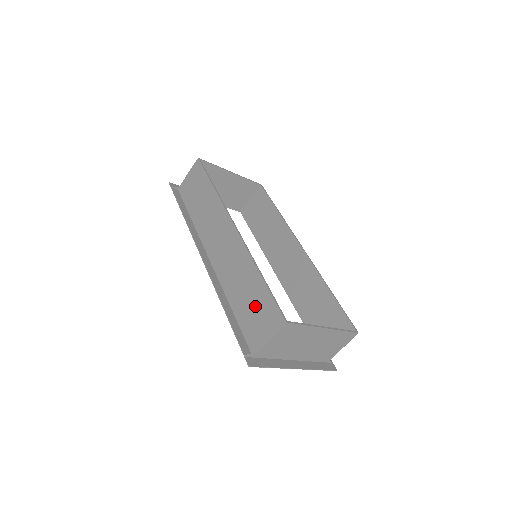
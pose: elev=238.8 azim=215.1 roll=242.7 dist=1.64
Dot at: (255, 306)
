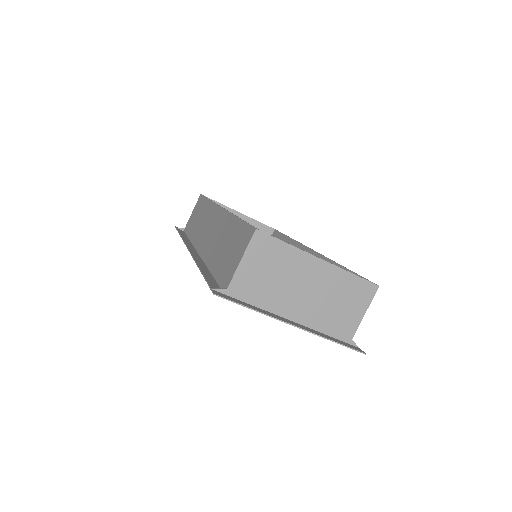
Dot at: (230, 246)
